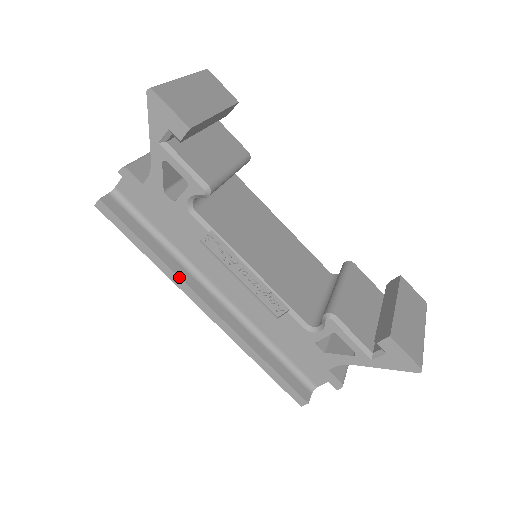
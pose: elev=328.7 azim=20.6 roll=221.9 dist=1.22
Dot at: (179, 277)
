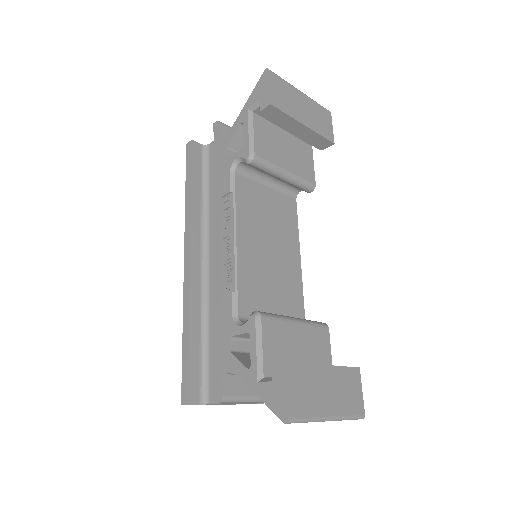
Dot at: (191, 223)
